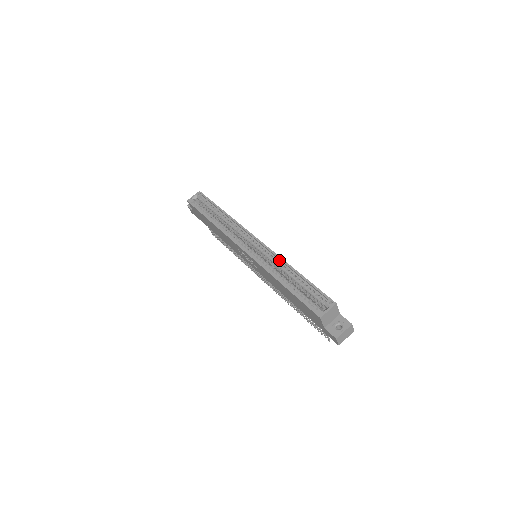
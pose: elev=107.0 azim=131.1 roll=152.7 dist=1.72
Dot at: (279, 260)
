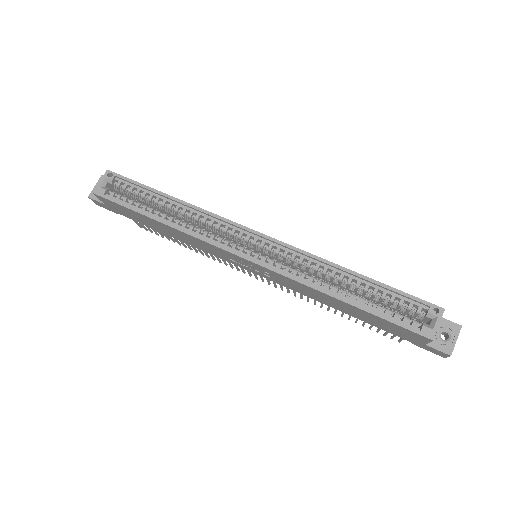
Dot at: (315, 260)
